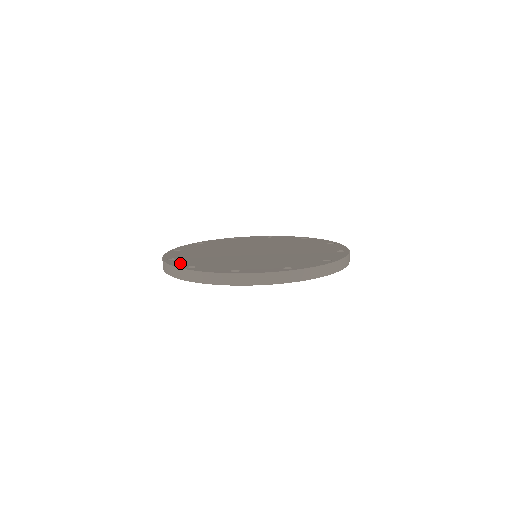
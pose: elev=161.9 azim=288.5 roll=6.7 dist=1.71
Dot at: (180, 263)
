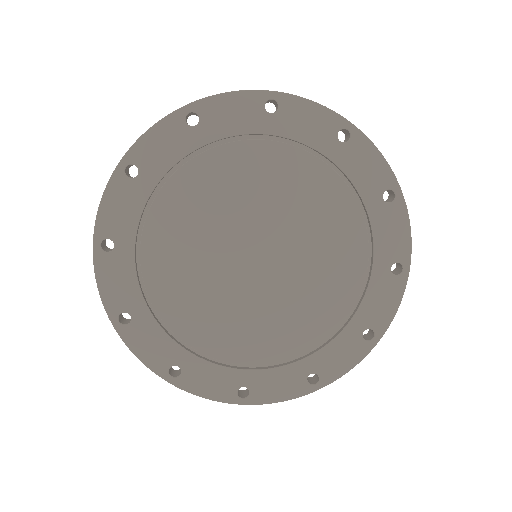
Dot at: occluded
